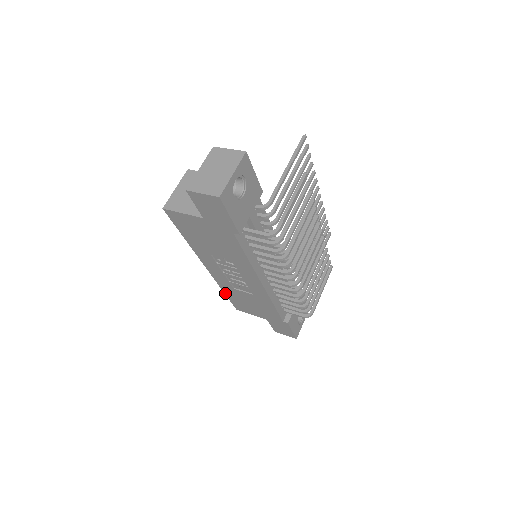
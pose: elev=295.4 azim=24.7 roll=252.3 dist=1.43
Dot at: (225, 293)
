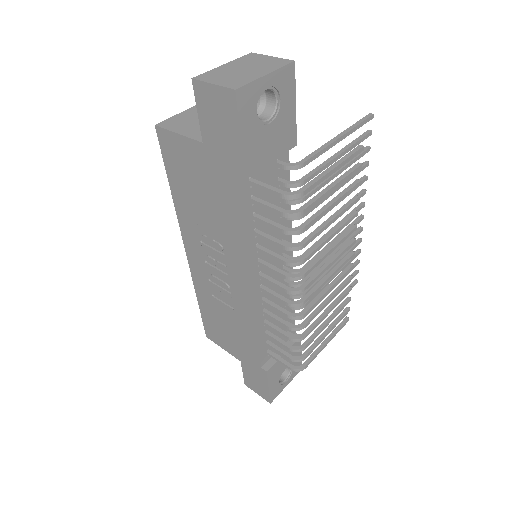
Dot at: (199, 303)
